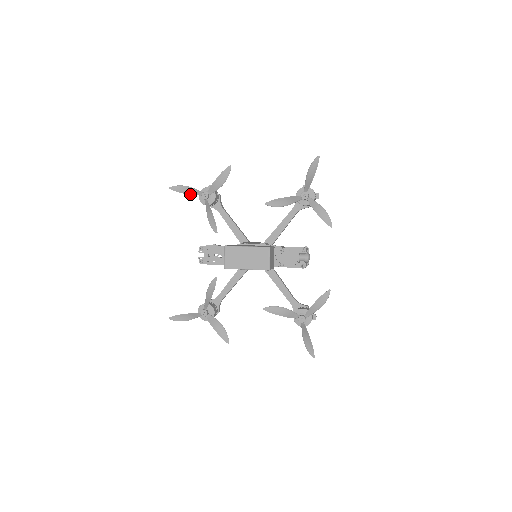
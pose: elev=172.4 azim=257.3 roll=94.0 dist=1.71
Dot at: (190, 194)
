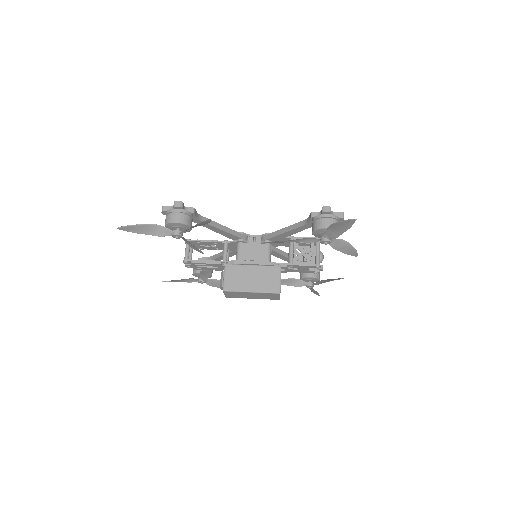
Dot at: (153, 235)
